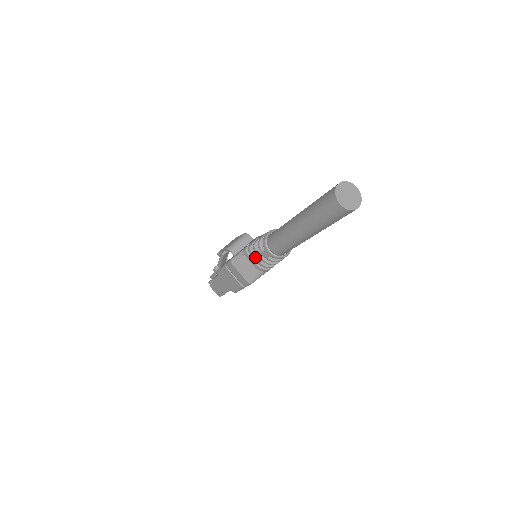
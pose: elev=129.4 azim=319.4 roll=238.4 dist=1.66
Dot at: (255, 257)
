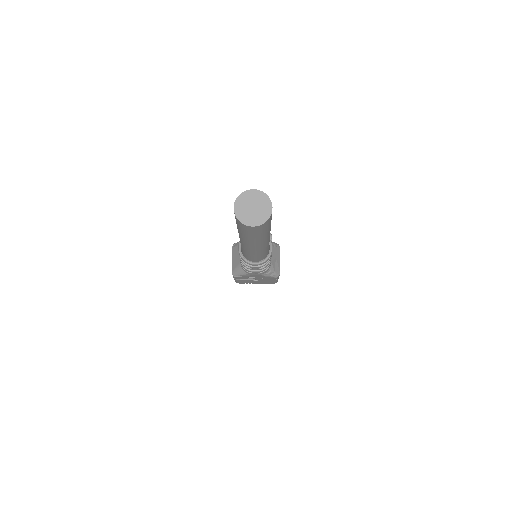
Dot at: occluded
